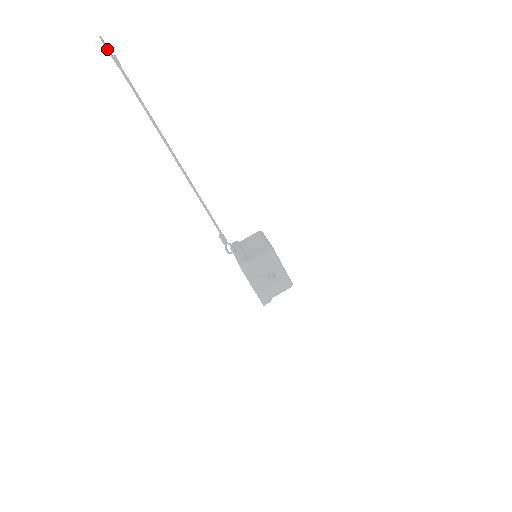
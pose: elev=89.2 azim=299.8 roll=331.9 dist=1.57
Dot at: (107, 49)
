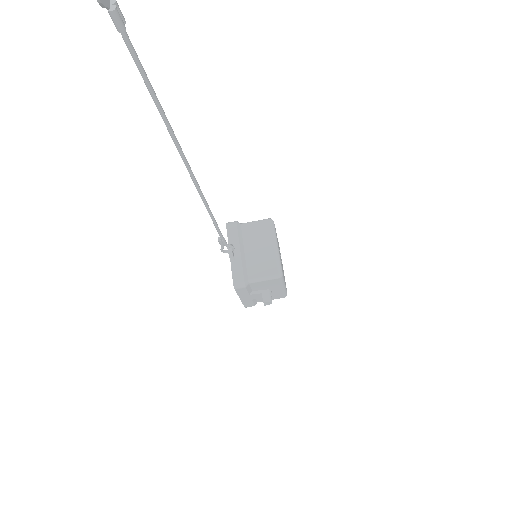
Dot at: (100, 2)
